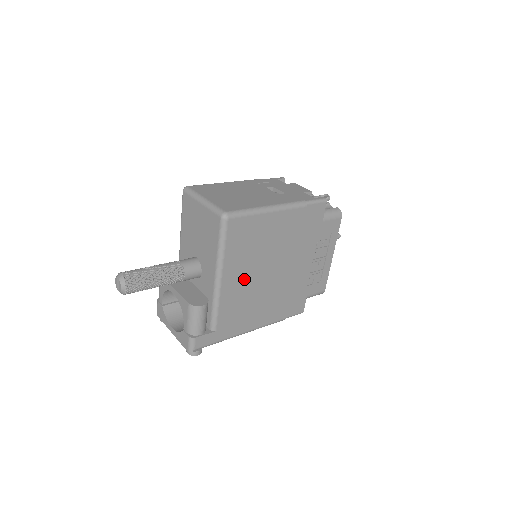
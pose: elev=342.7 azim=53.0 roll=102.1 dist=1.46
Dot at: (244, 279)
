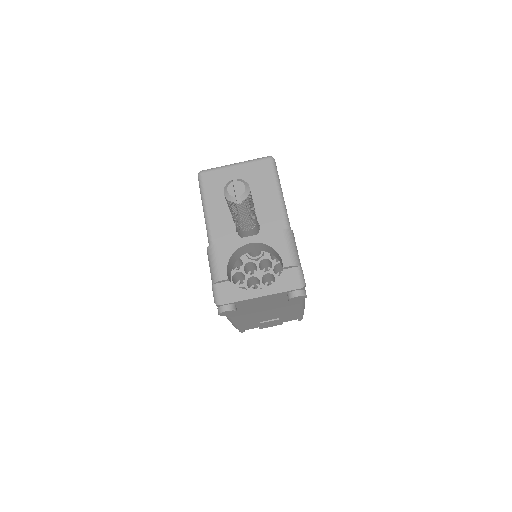
Dot at: occluded
